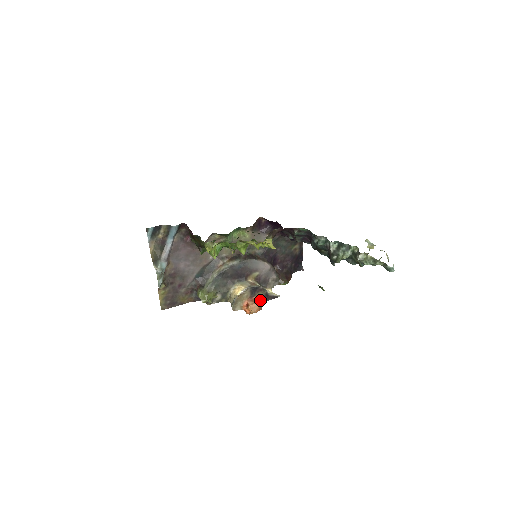
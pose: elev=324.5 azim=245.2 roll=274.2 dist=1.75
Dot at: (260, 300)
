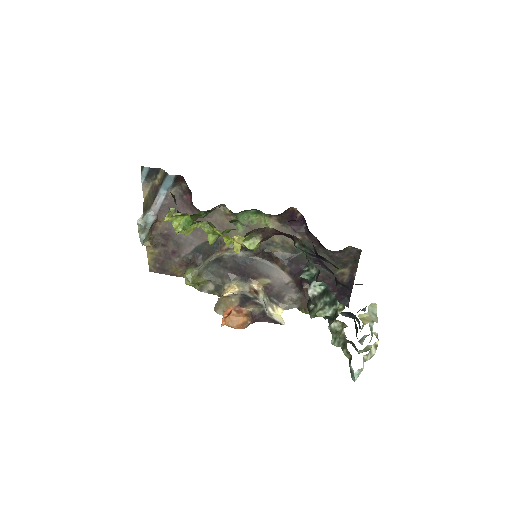
Dot at: (247, 316)
